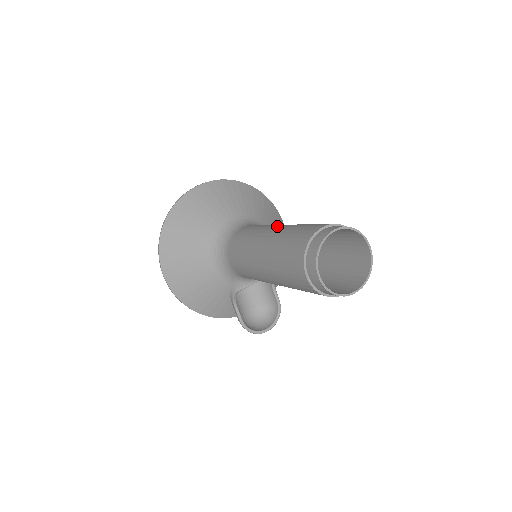
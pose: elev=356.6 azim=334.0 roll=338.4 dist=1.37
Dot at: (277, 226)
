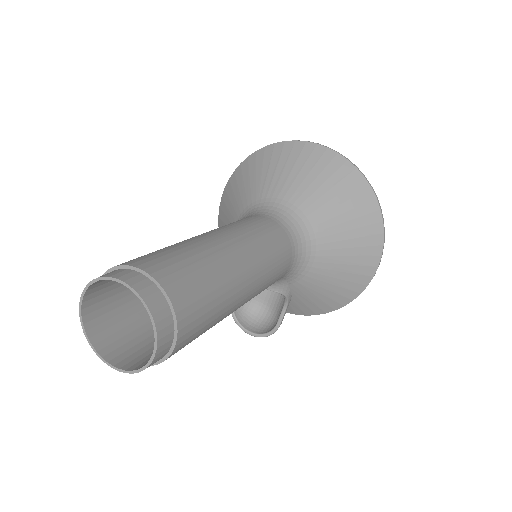
Dot at: (224, 238)
